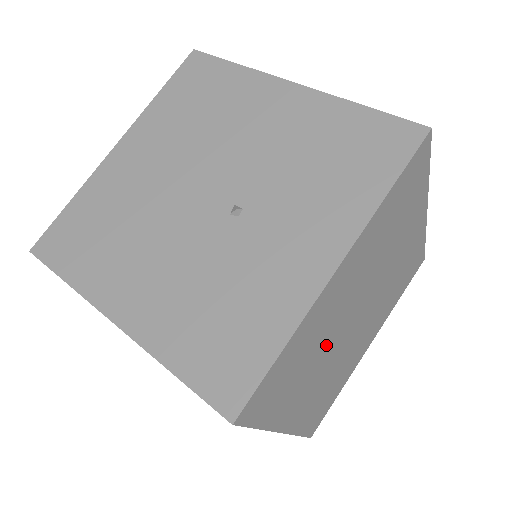
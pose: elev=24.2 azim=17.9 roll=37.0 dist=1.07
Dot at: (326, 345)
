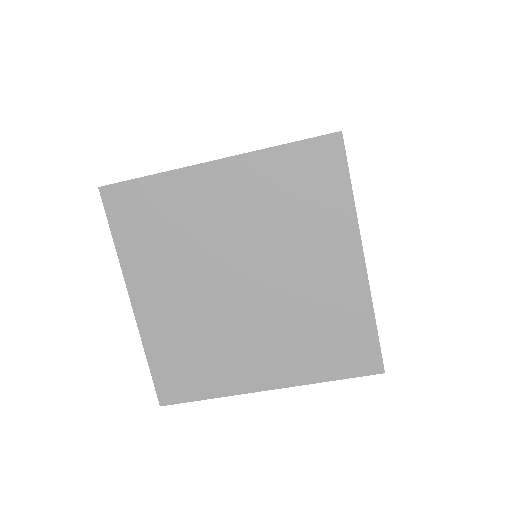
Dot at: occluded
